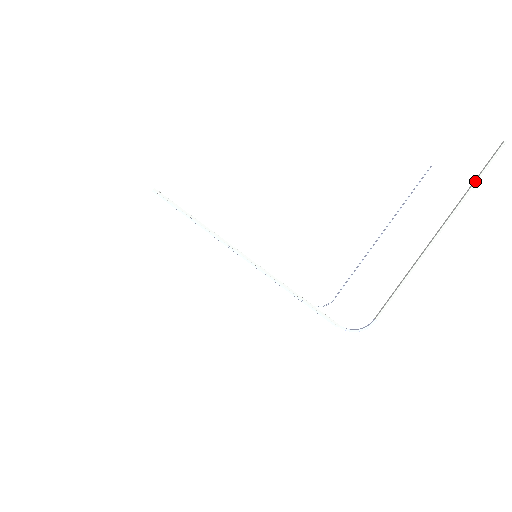
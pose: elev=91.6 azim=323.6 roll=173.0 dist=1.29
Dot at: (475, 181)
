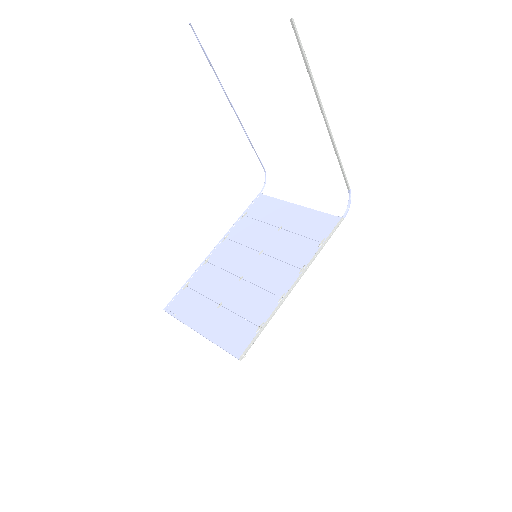
Dot at: (309, 70)
